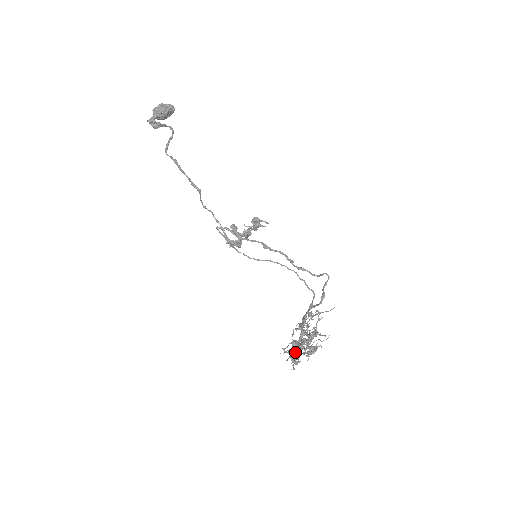
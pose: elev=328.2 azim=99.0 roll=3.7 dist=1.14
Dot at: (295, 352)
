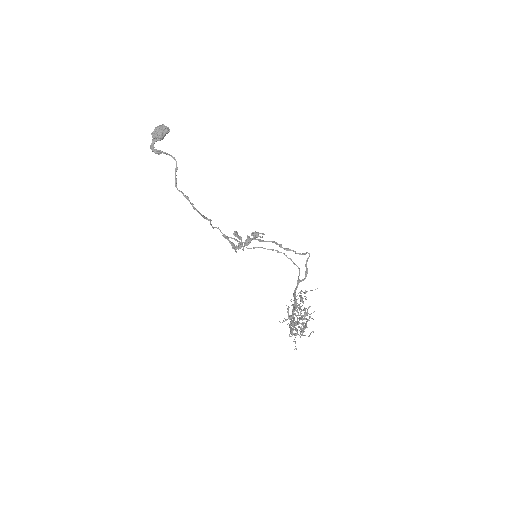
Dot at: occluded
